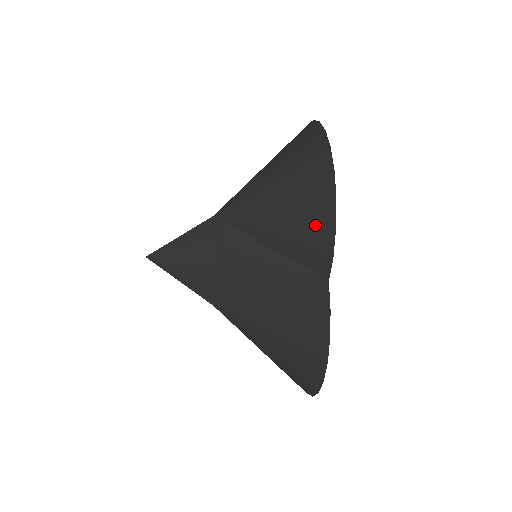
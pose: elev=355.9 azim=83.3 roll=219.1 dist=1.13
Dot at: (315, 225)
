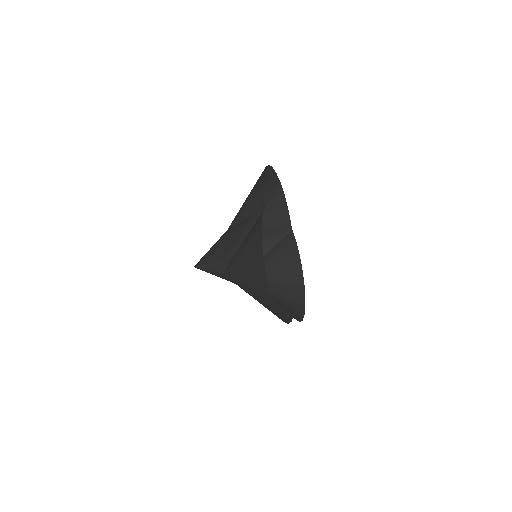
Dot at: (257, 187)
